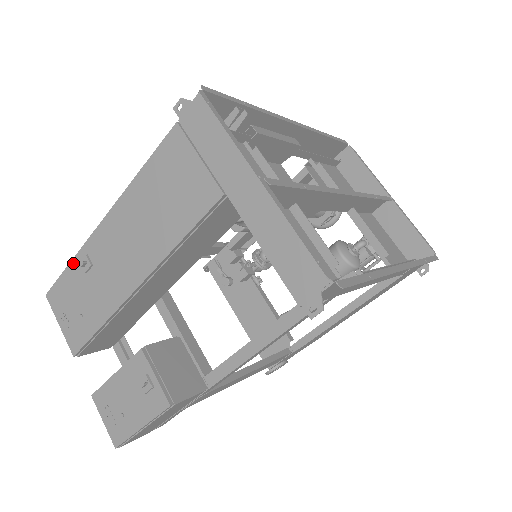
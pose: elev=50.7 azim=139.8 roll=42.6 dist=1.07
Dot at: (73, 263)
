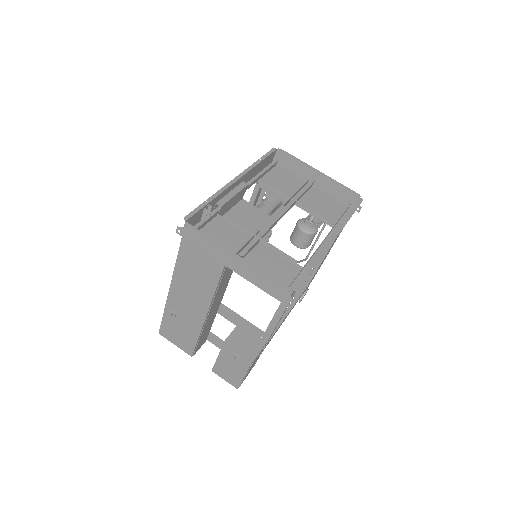
Dot at: (165, 315)
